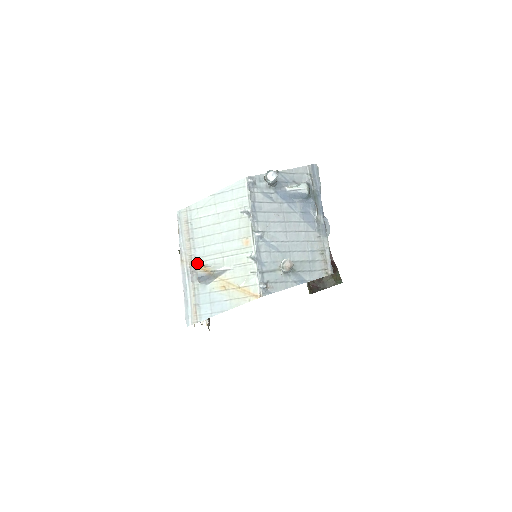
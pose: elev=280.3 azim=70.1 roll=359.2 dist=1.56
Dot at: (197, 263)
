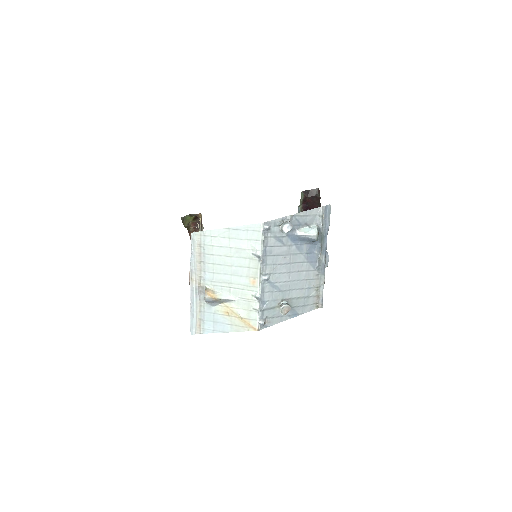
Dot at: (206, 286)
